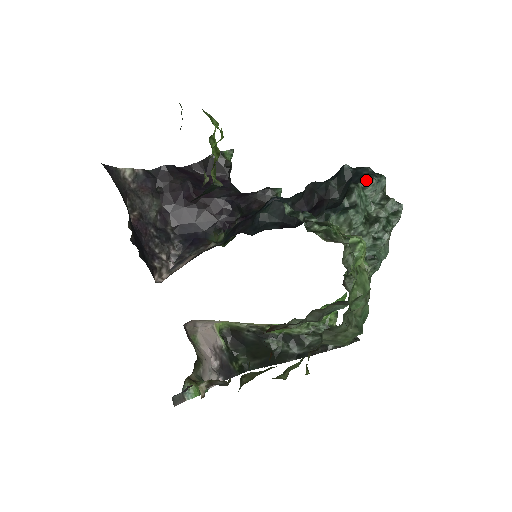
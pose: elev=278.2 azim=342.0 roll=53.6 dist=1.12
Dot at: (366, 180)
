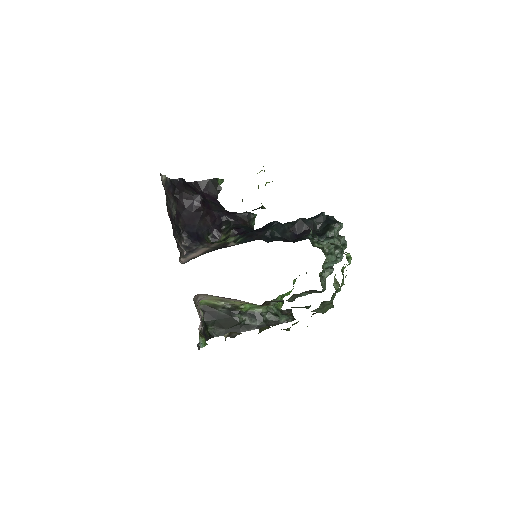
Dot at: (336, 224)
